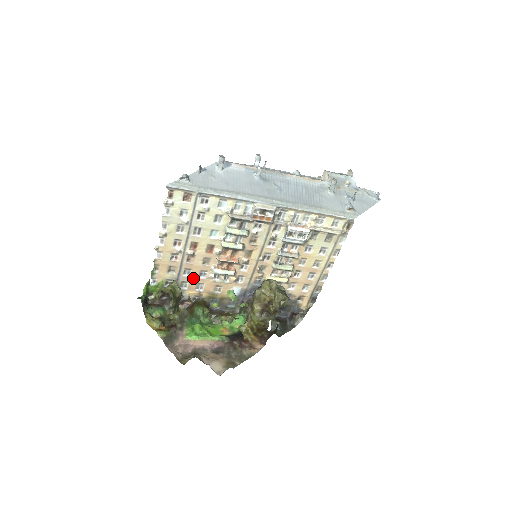
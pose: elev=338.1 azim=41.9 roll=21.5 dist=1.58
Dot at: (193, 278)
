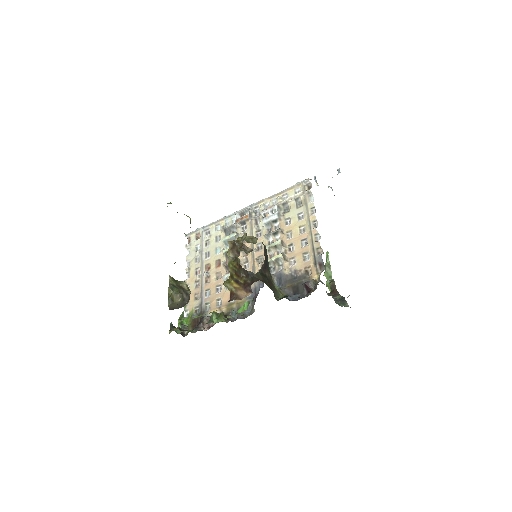
Dot at: (212, 296)
